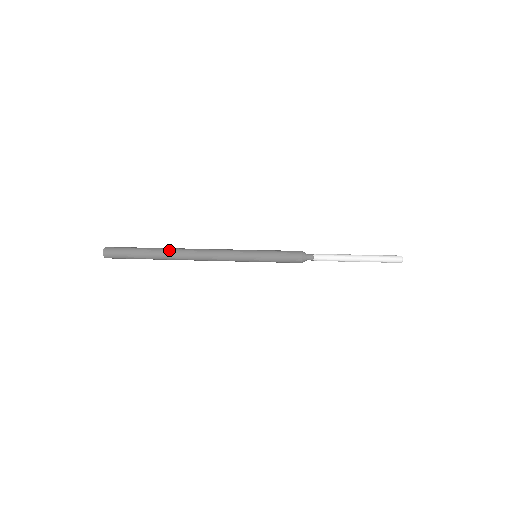
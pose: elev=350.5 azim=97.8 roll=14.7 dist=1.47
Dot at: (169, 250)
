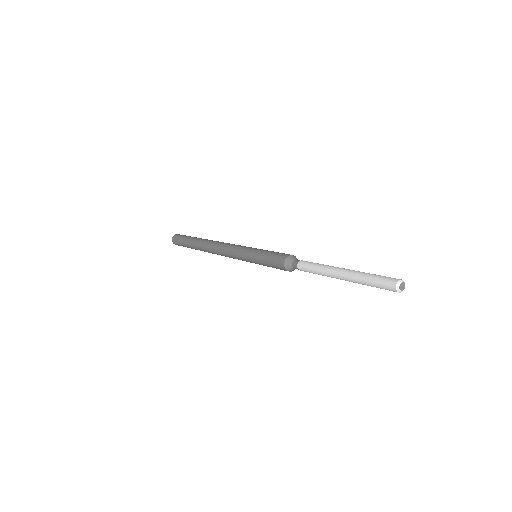
Dot at: (201, 241)
